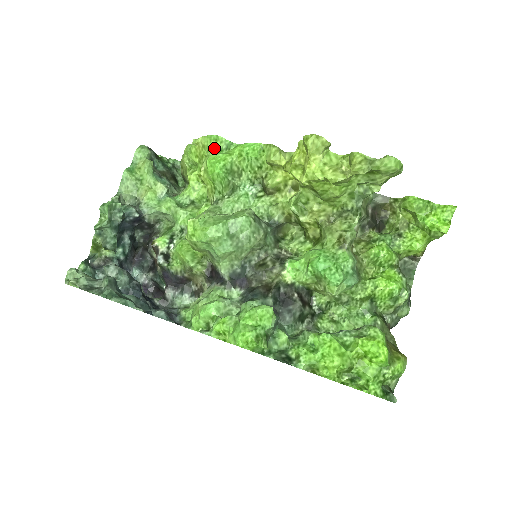
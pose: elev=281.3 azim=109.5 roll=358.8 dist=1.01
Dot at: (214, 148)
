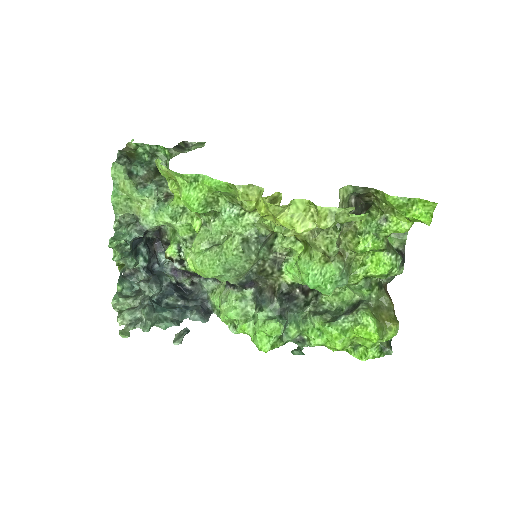
Dot at: (183, 182)
